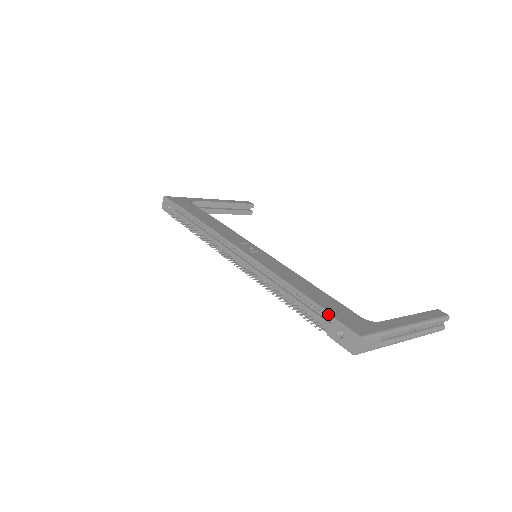
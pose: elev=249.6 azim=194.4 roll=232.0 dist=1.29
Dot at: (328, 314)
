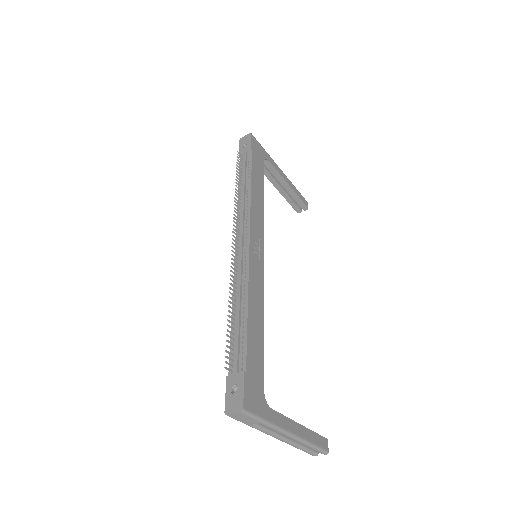
Dot at: (244, 364)
